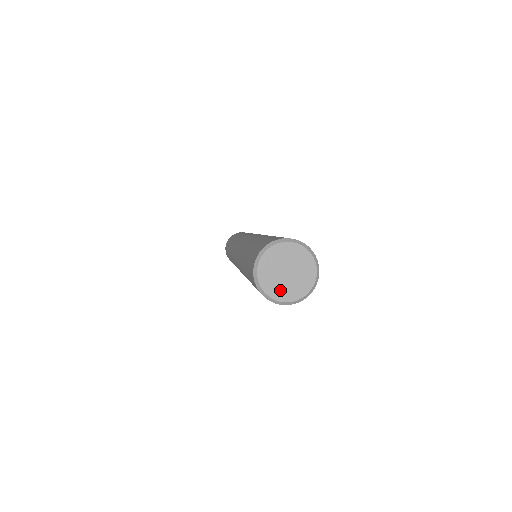
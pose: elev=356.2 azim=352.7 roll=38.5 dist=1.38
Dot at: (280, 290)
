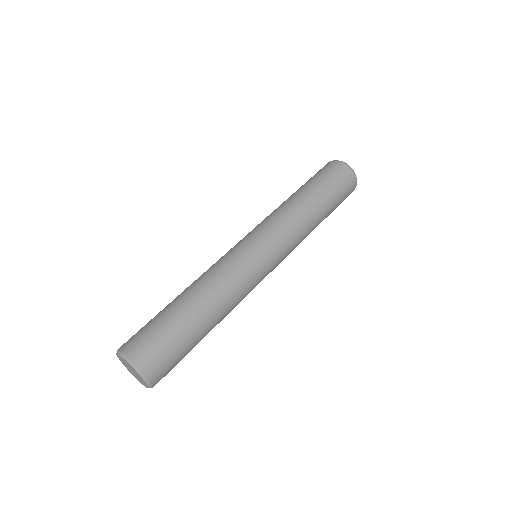
Dot at: (129, 369)
